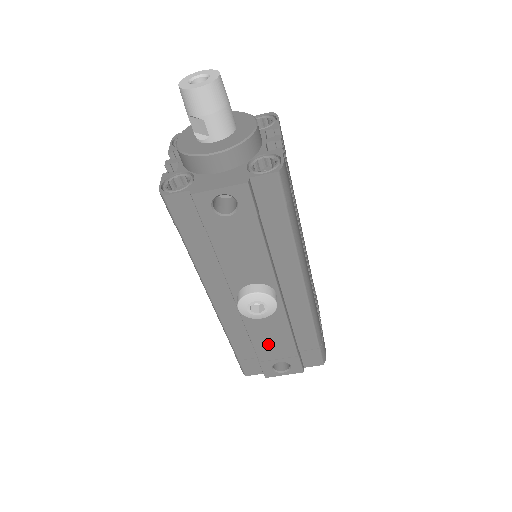
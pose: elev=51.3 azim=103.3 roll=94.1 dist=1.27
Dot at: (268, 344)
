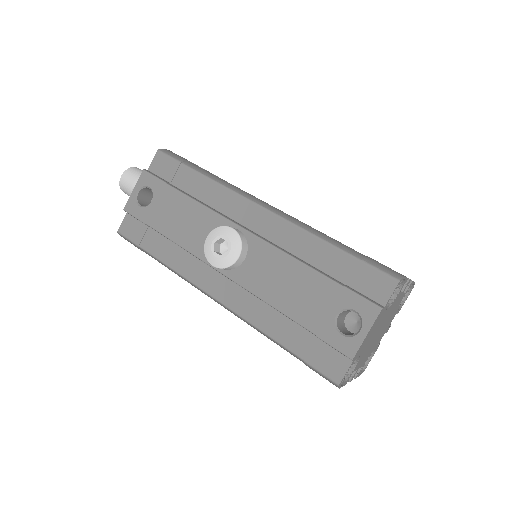
Dot at: (296, 299)
